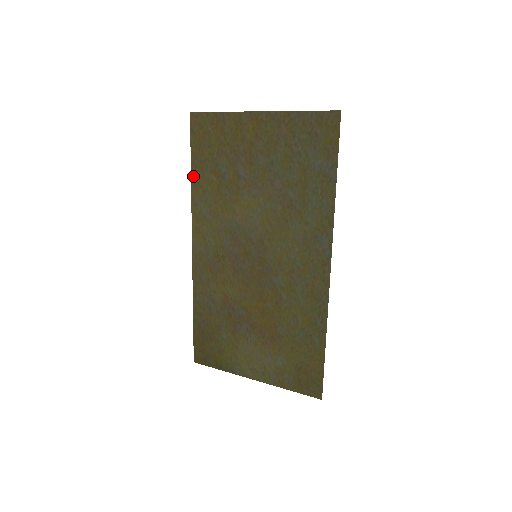
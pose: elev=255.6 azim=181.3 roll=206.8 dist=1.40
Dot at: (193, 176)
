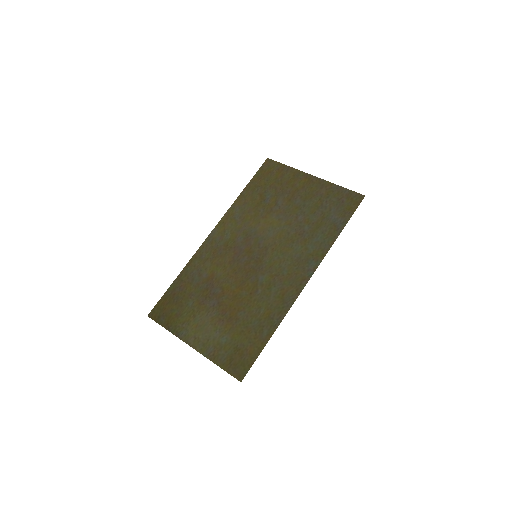
Dot at: (244, 191)
